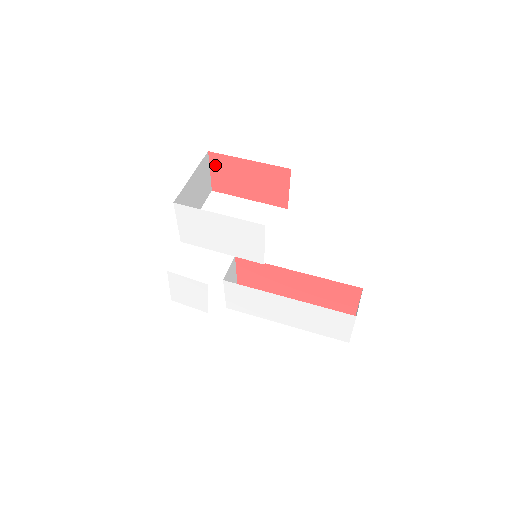
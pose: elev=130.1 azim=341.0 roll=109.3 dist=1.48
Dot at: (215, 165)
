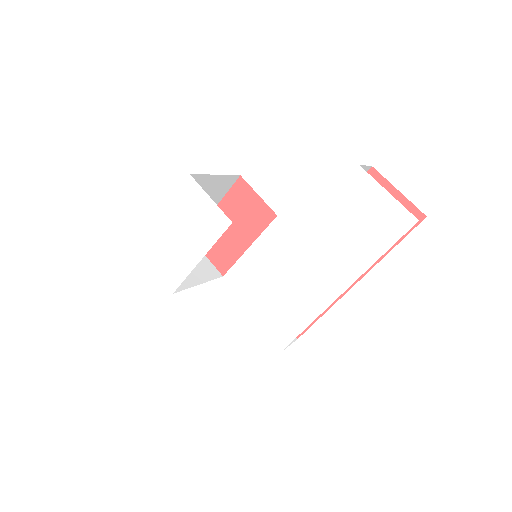
Dot at: occluded
